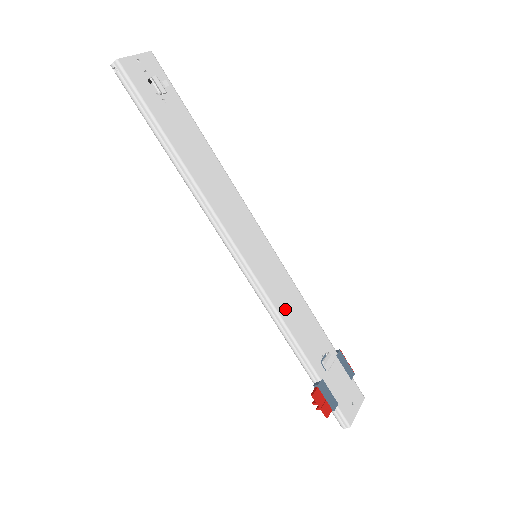
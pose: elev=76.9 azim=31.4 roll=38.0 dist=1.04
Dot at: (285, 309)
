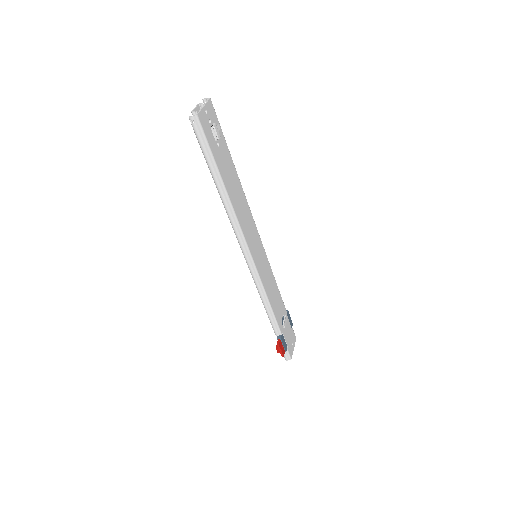
Dot at: (269, 292)
